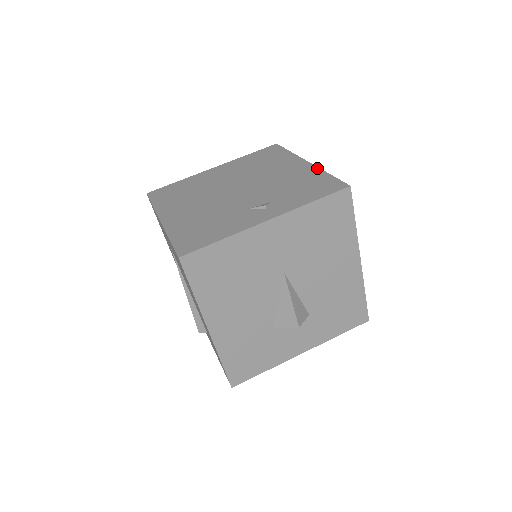
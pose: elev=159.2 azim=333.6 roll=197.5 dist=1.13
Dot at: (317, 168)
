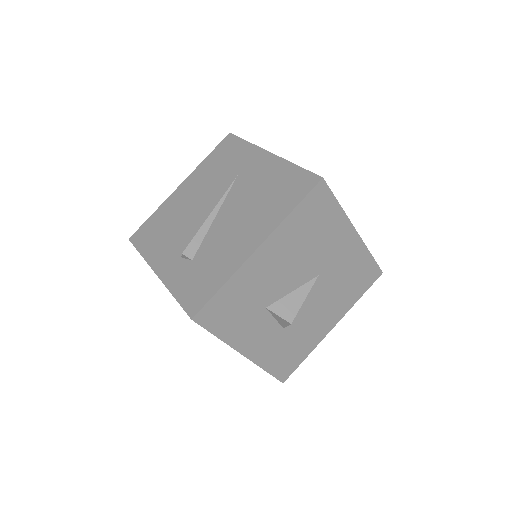
Dot at: occluded
